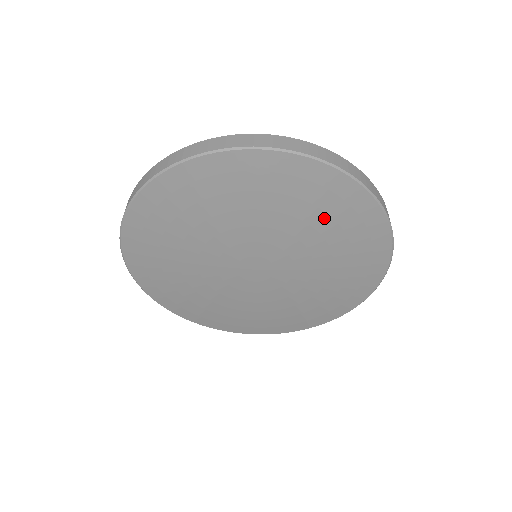
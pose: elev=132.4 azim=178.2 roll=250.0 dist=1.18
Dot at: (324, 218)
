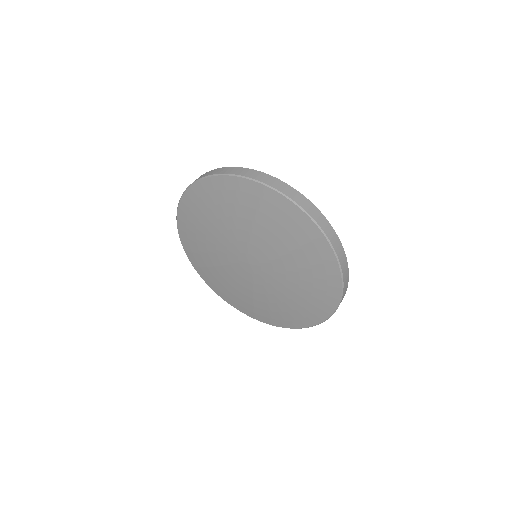
Dot at: (309, 276)
